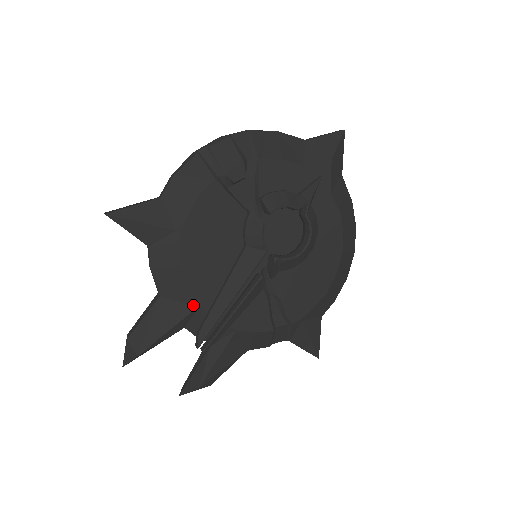
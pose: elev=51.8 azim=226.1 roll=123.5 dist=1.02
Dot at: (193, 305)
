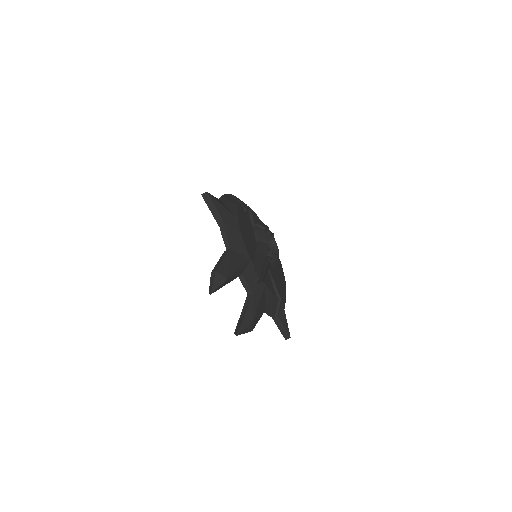
Dot at: (248, 257)
